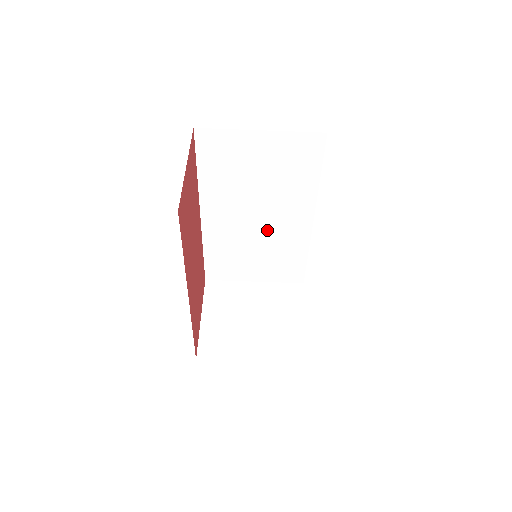
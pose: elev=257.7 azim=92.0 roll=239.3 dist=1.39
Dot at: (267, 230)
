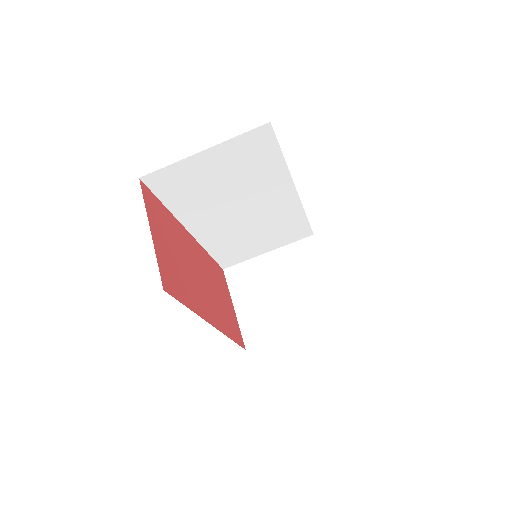
Dot at: (257, 215)
